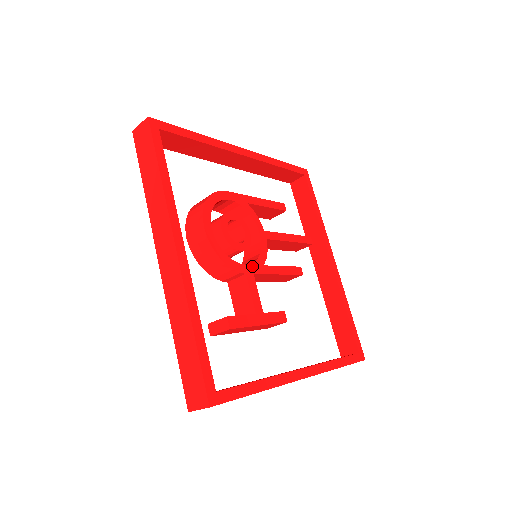
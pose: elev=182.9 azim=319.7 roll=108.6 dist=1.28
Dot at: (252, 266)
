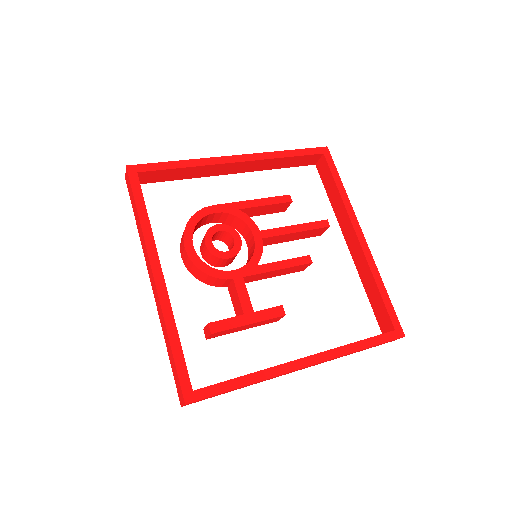
Dot at: (242, 270)
